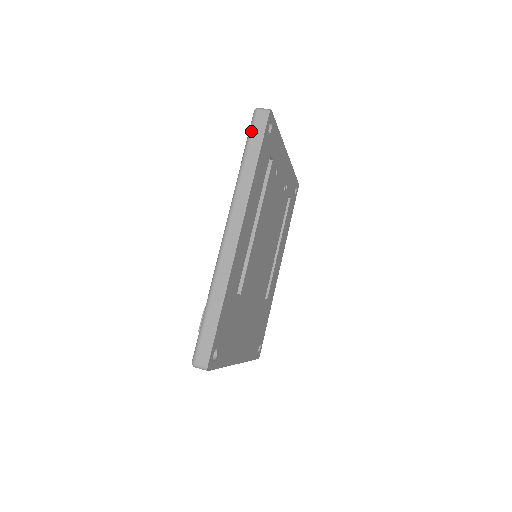
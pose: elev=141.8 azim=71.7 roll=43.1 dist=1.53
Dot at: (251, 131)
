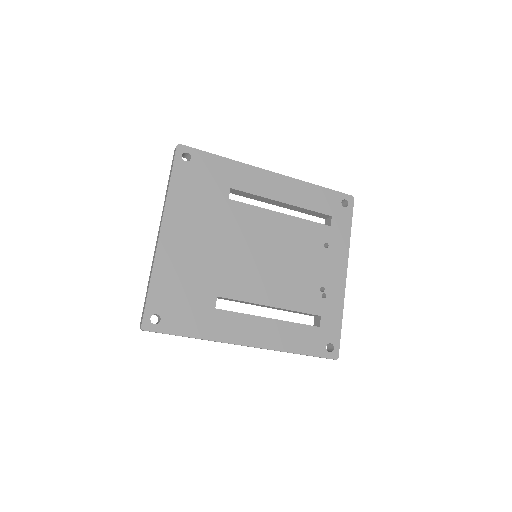
Dot at: occluded
